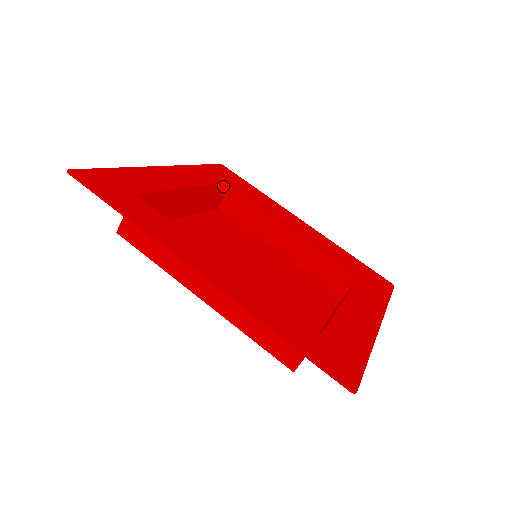
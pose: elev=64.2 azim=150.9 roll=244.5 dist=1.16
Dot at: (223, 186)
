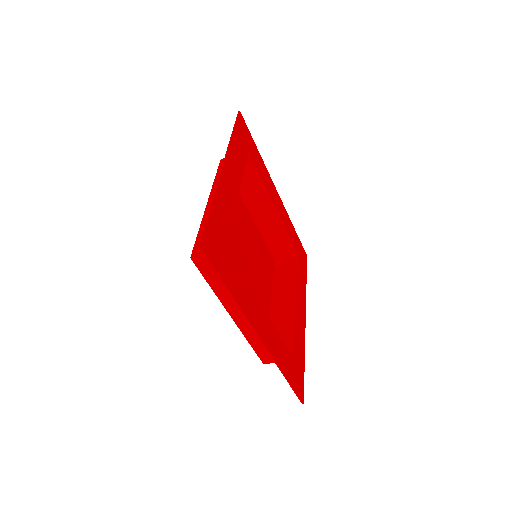
Dot at: occluded
